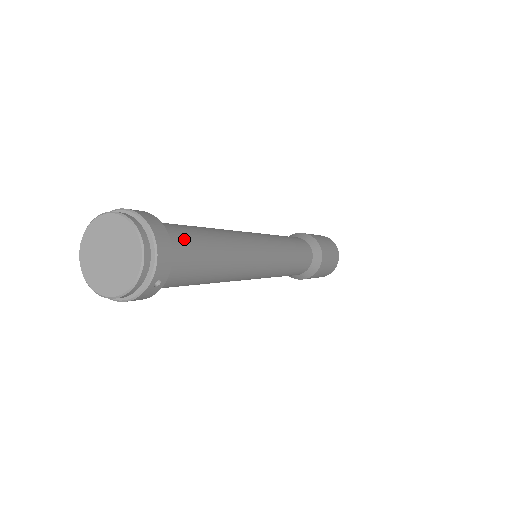
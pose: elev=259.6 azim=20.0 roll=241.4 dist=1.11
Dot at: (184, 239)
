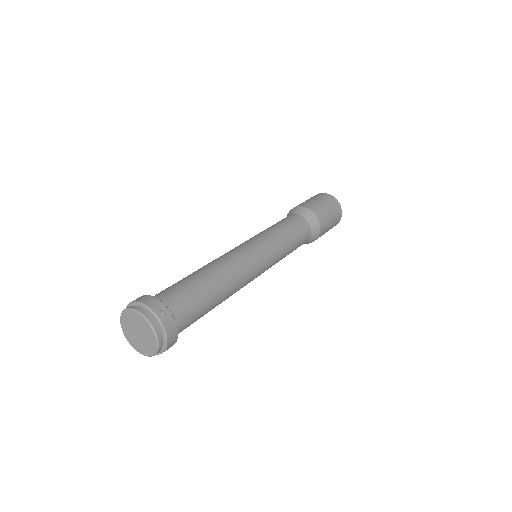
Dot at: (191, 319)
